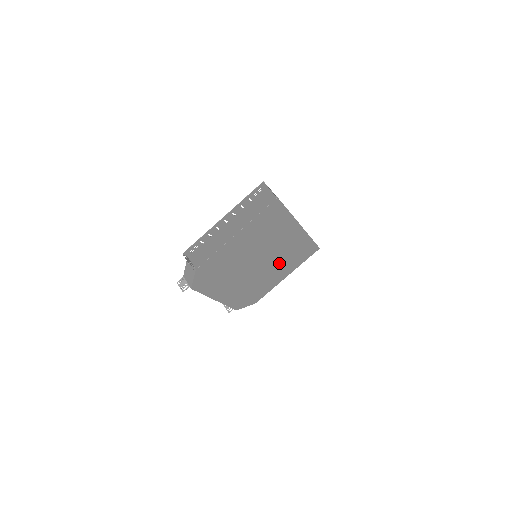
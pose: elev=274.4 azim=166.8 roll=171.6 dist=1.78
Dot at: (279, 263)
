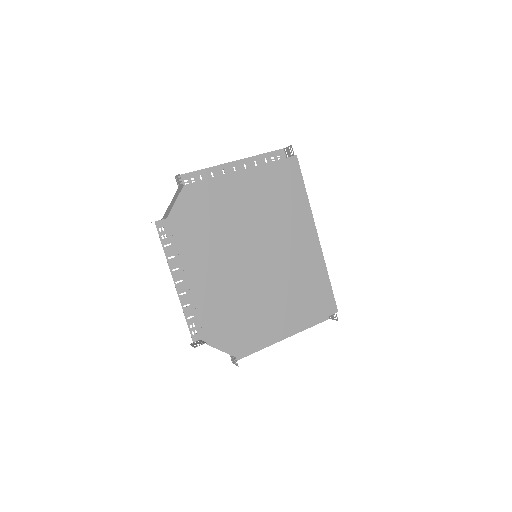
Dot at: (283, 287)
